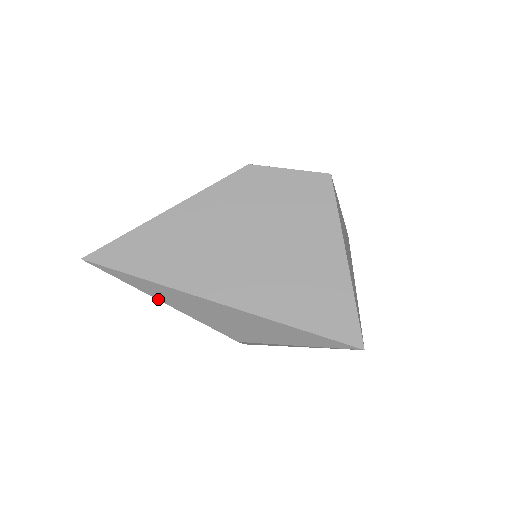
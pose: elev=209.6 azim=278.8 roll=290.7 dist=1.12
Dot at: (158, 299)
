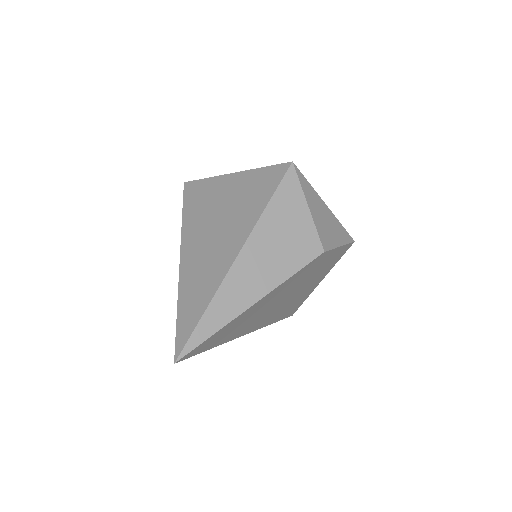
Dot at: occluded
